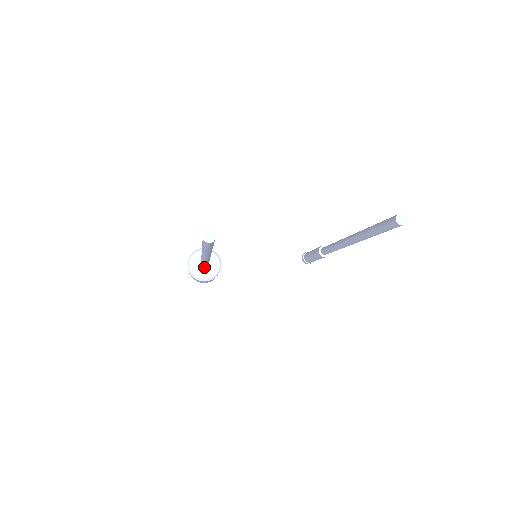
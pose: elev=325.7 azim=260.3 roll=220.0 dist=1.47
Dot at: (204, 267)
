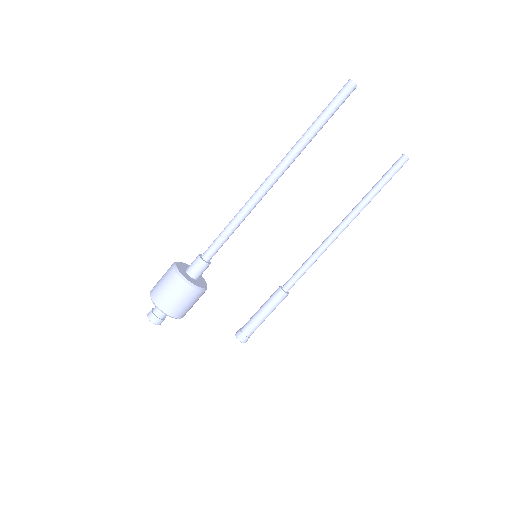
Dot at: (206, 262)
